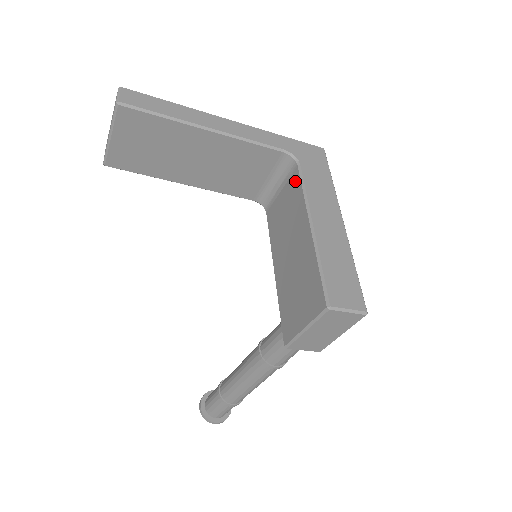
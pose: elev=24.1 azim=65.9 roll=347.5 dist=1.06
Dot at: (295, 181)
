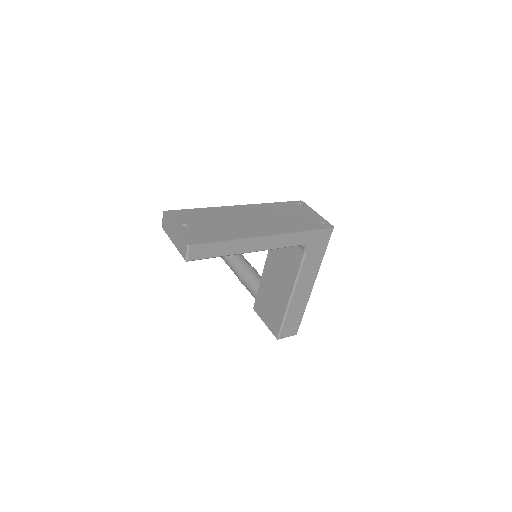
Dot at: (298, 258)
